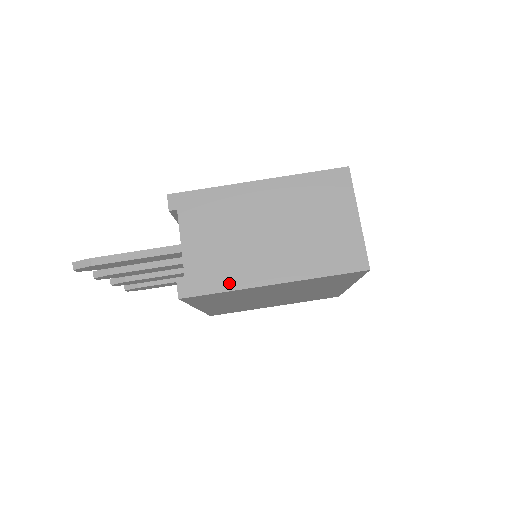
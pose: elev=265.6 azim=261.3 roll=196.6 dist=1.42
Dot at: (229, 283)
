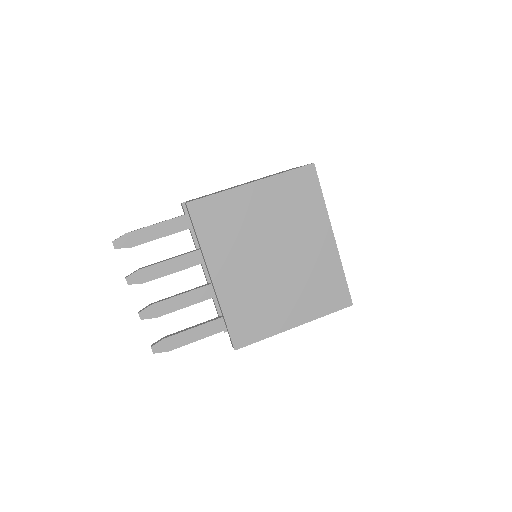
Dot at: occluded
